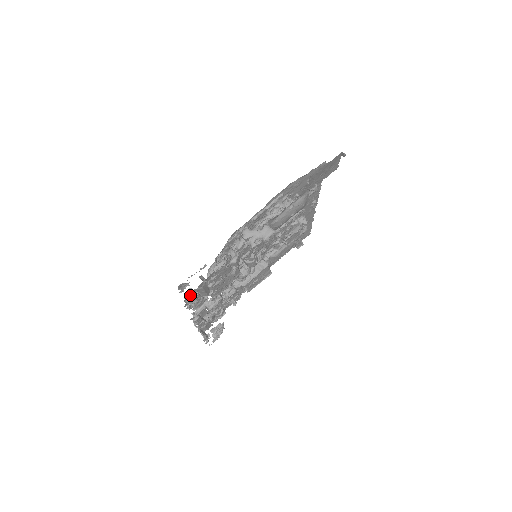
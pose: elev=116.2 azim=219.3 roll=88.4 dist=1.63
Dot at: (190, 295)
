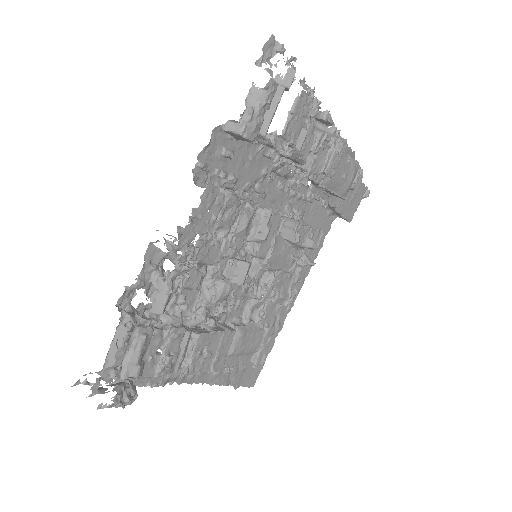
Dot at: (222, 137)
